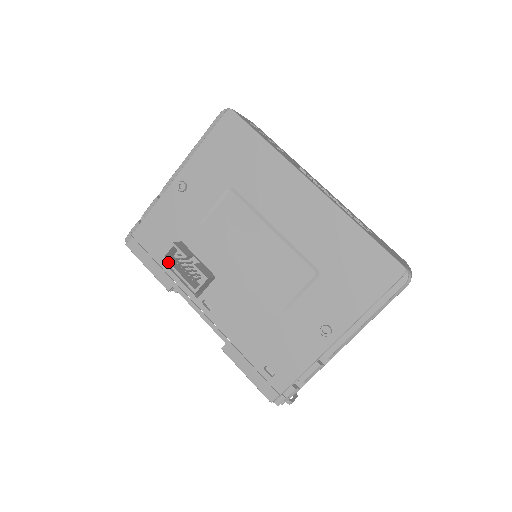
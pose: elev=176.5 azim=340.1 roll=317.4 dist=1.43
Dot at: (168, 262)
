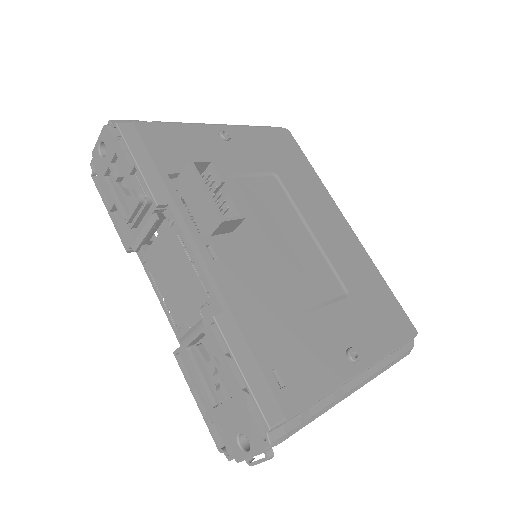
Dot at: (197, 170)
